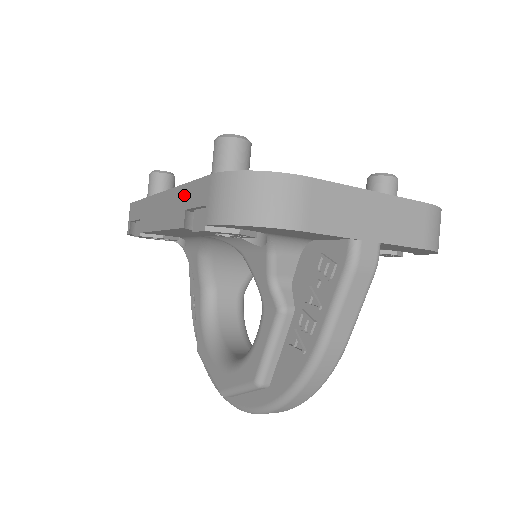
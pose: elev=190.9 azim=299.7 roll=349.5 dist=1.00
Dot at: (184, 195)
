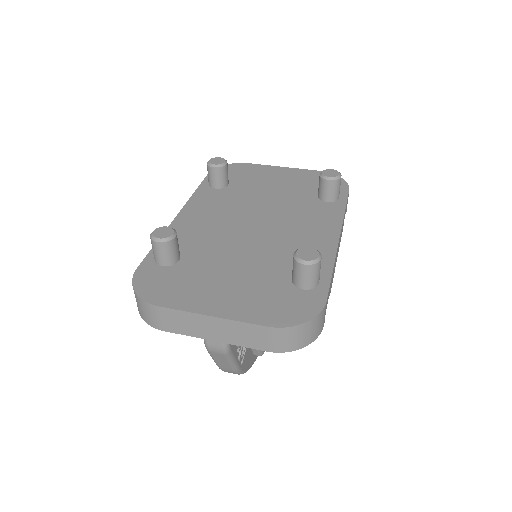
Dot at: occluded
